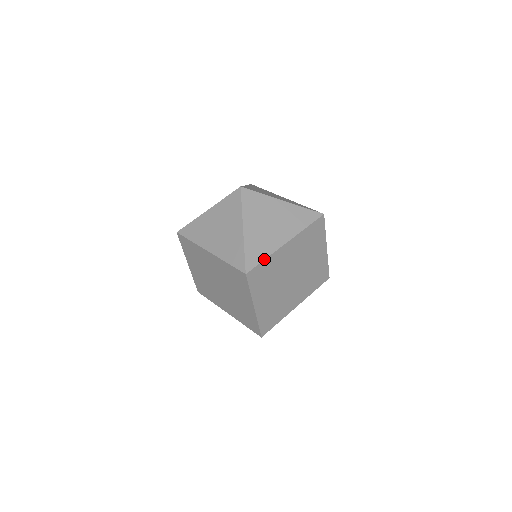
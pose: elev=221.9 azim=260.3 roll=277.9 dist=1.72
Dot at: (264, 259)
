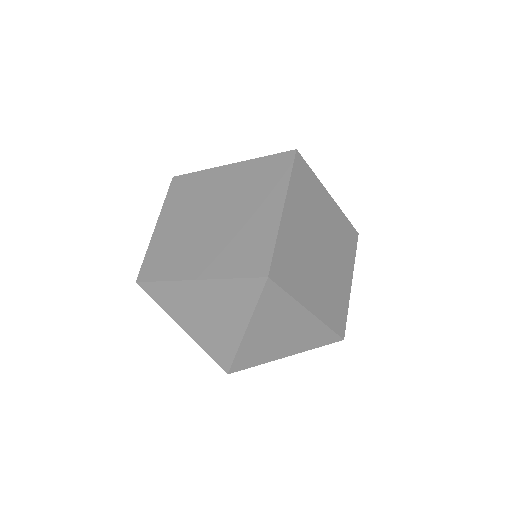
Dot at: (312, 171)
